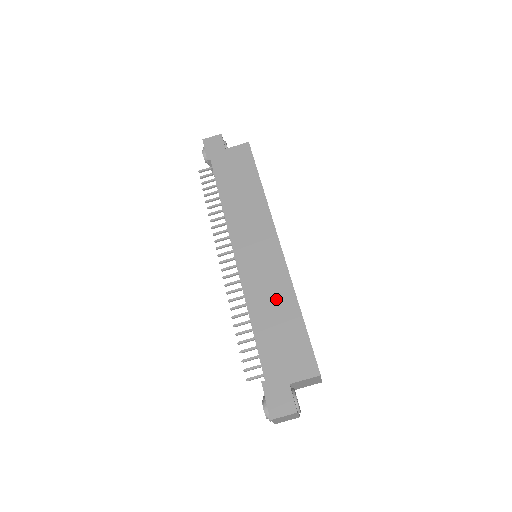
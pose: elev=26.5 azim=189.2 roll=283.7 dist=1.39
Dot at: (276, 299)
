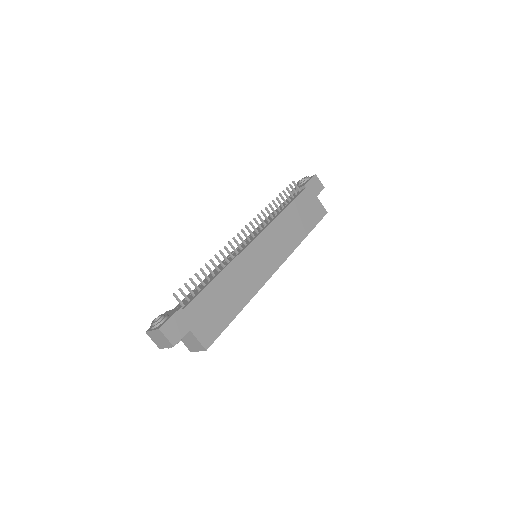
Dot at: (240, 288)
